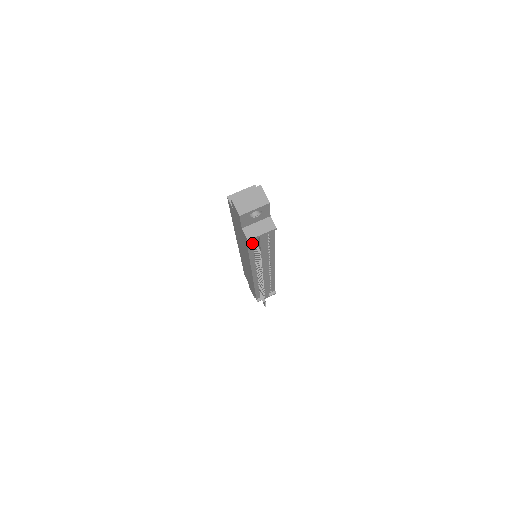
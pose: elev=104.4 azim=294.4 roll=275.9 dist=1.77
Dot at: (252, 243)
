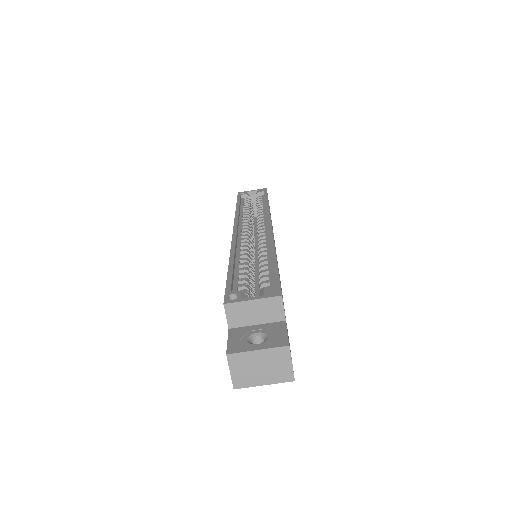
Dot at: occluded
